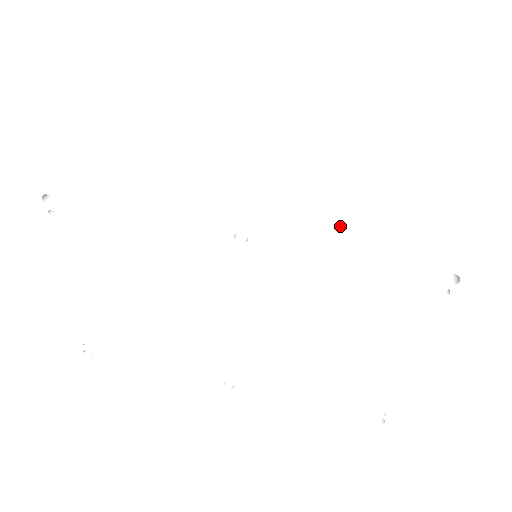
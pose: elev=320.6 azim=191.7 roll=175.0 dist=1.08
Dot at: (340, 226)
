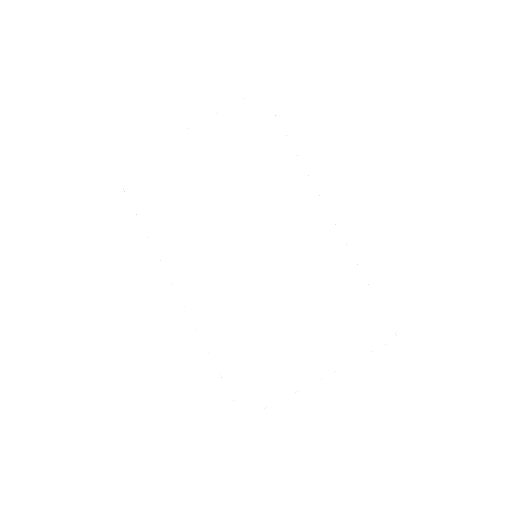
Dot at: (229, 336)
